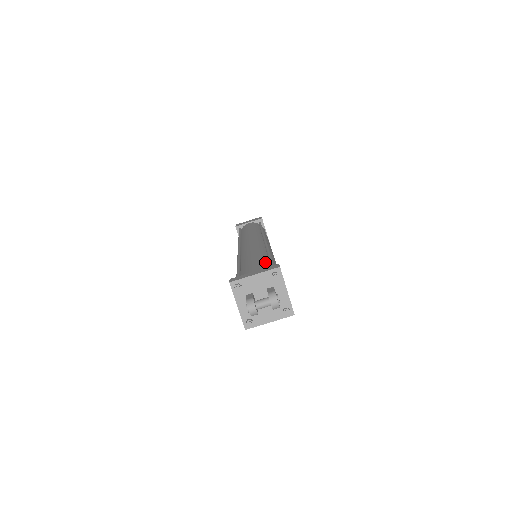
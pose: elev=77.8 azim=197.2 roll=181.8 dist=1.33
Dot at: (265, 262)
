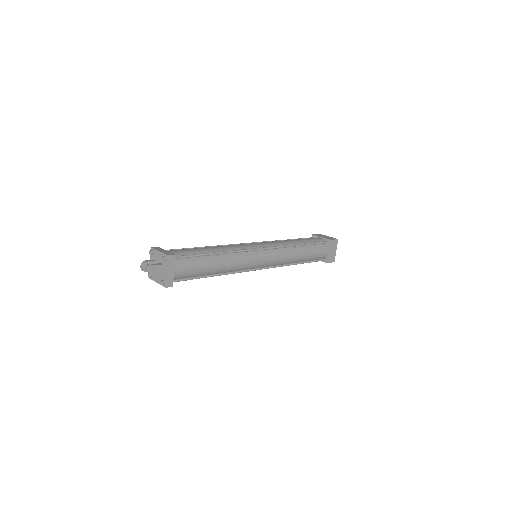
Dot at: (195, 253)
